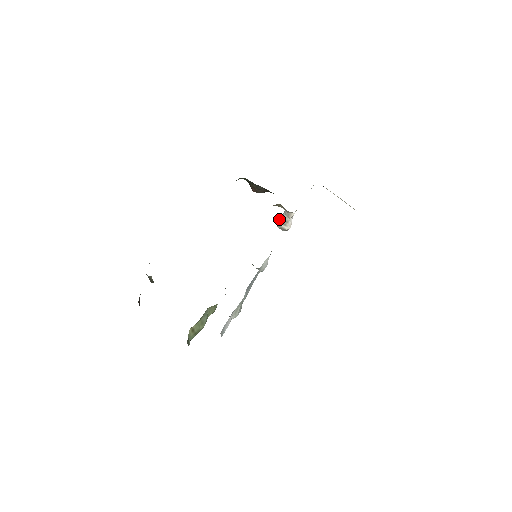
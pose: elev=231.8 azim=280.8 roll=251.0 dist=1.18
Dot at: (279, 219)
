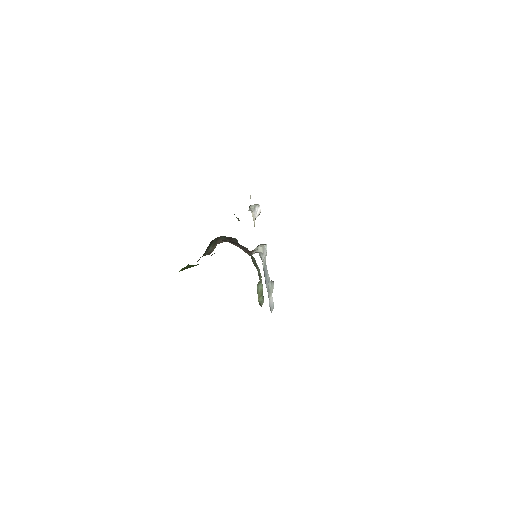
Dot at: occluded
